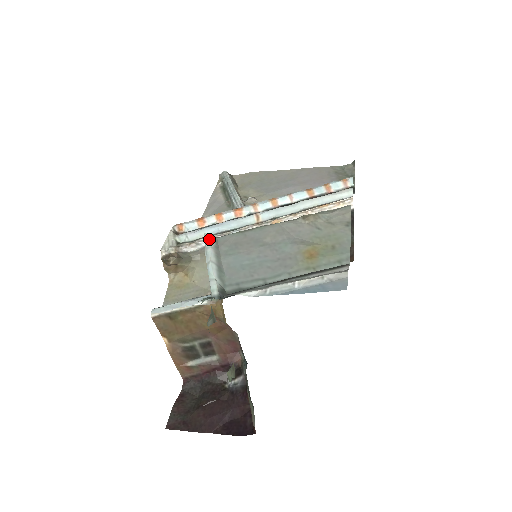
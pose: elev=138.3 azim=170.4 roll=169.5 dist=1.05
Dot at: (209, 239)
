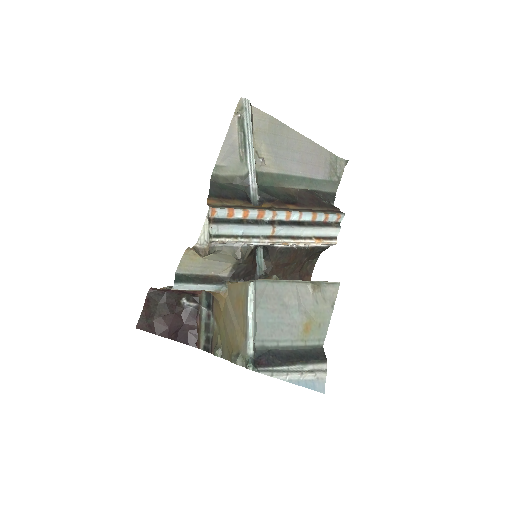
Dot at: (253, 289)
